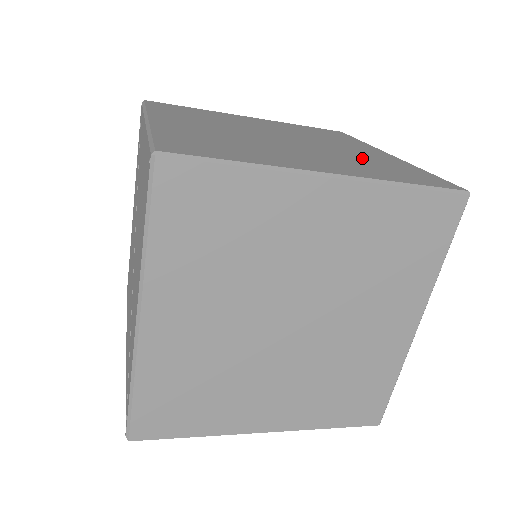
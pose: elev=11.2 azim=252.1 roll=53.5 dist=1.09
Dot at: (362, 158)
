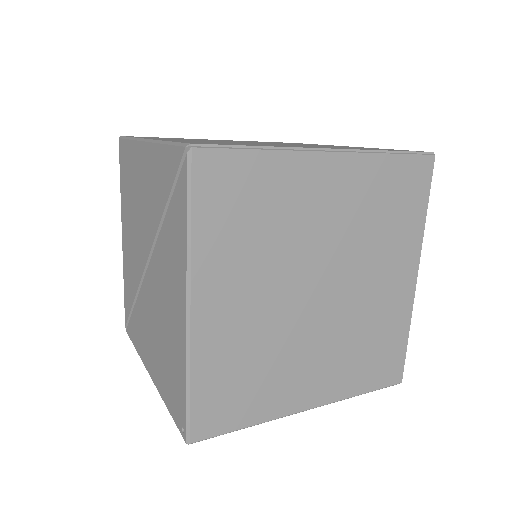
Dot at: (370, 326)
